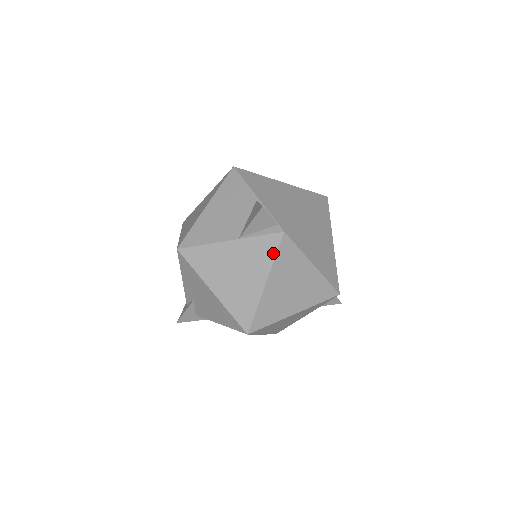
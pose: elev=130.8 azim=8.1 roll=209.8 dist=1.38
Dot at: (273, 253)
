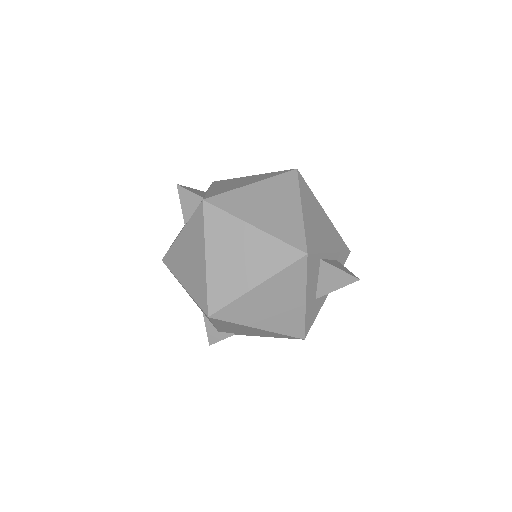
Dot at: (202, 224)
